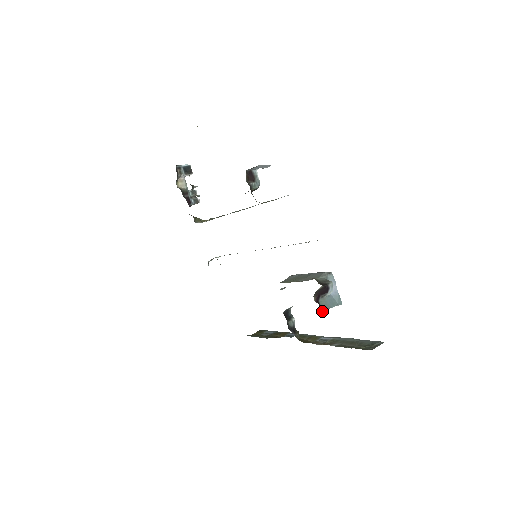
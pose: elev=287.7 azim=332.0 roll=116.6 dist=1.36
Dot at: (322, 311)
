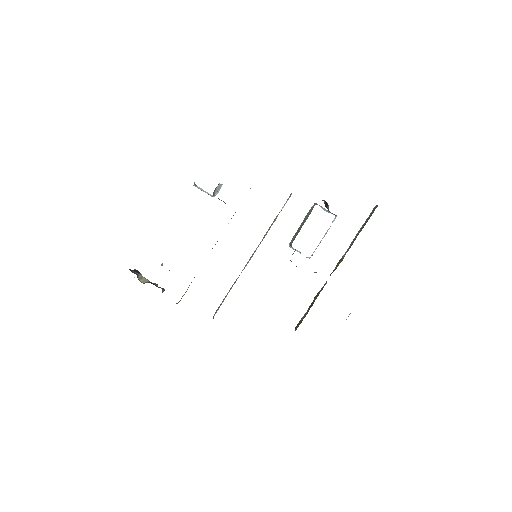
Dot at: occluded
